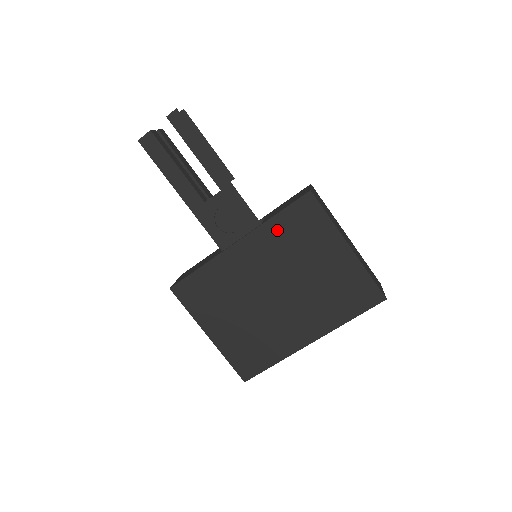
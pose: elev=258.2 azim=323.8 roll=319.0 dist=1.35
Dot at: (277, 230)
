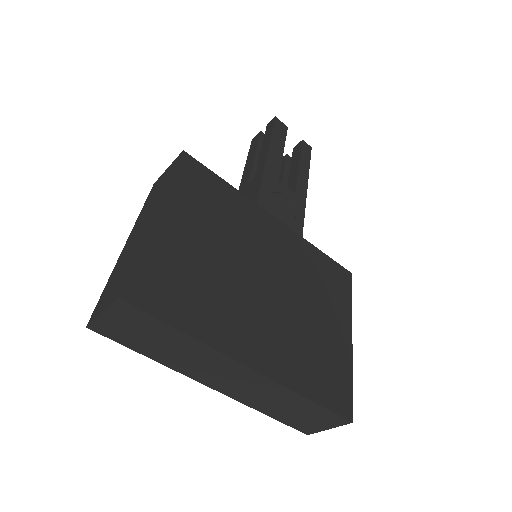
Dot at: (312, 256)
